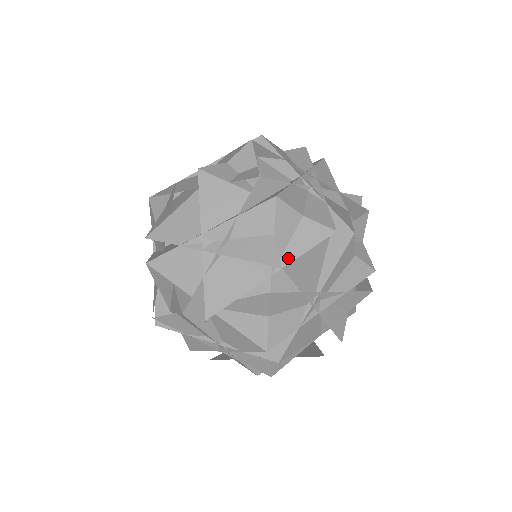
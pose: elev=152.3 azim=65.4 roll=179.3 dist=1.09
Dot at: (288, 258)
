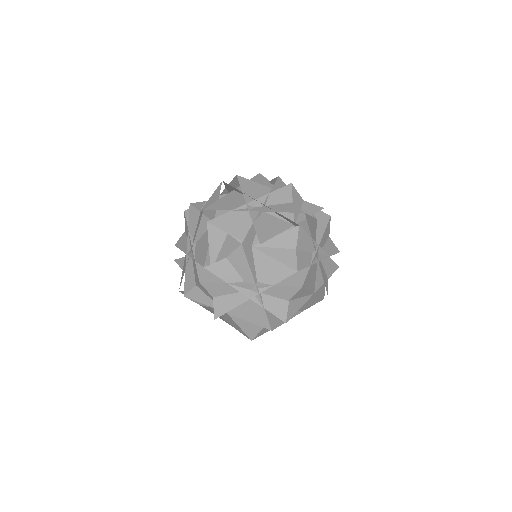
Dot at: (301, 218)
